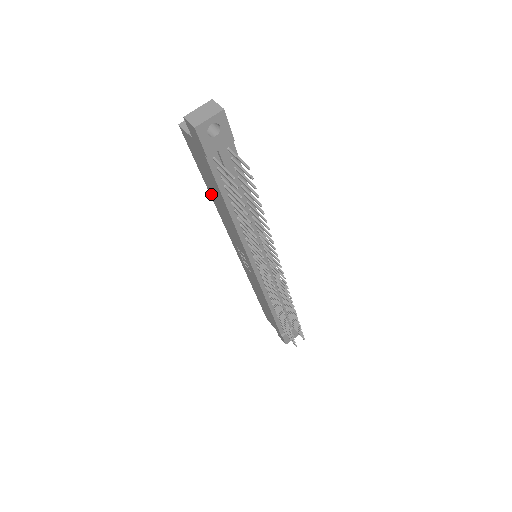
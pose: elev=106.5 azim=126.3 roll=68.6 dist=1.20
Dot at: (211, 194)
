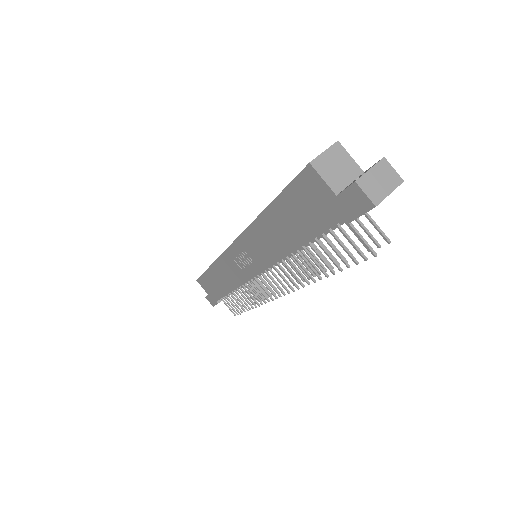
Dot at: (268, 215)
